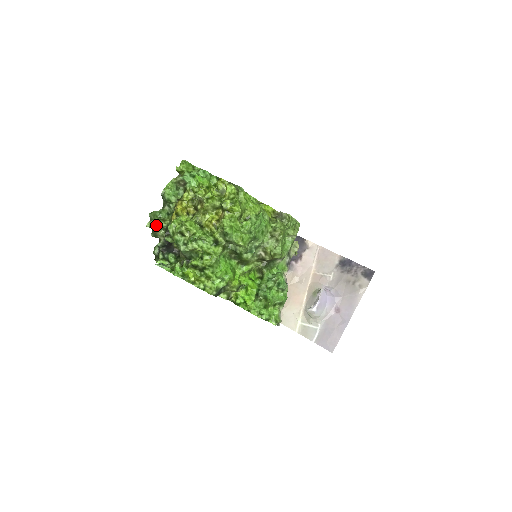
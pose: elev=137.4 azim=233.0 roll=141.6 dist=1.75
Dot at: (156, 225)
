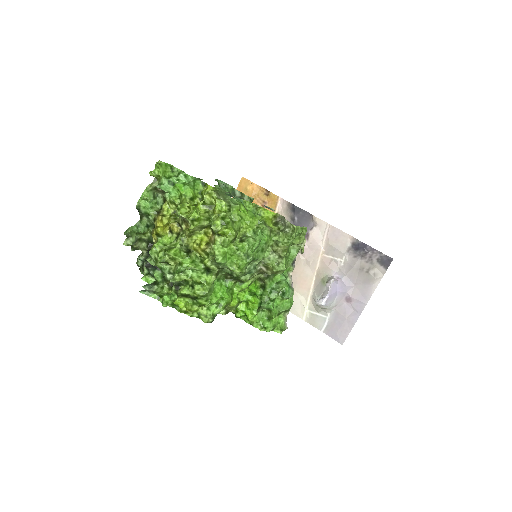
Dot at: (135, 241)
